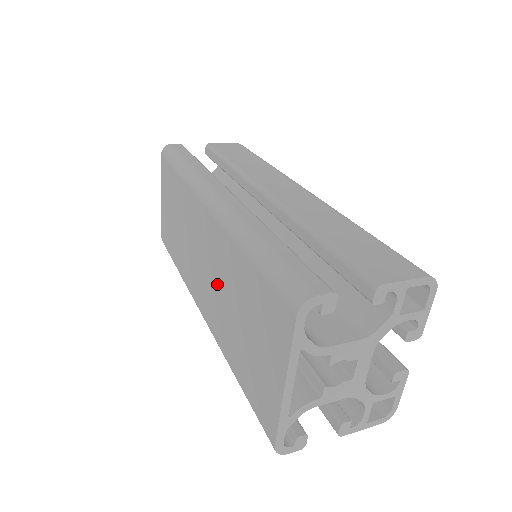
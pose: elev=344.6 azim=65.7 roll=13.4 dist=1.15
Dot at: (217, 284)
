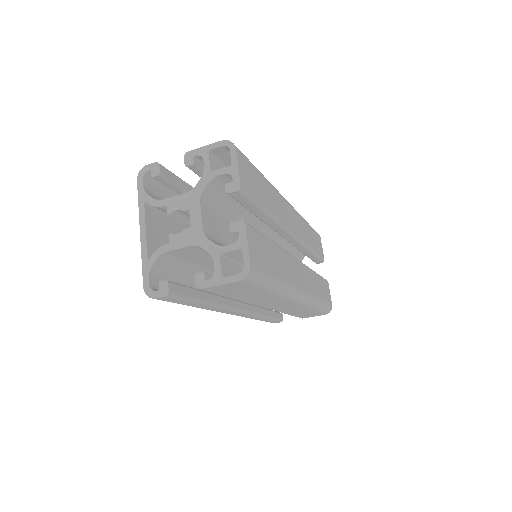
Dot at: occluded
